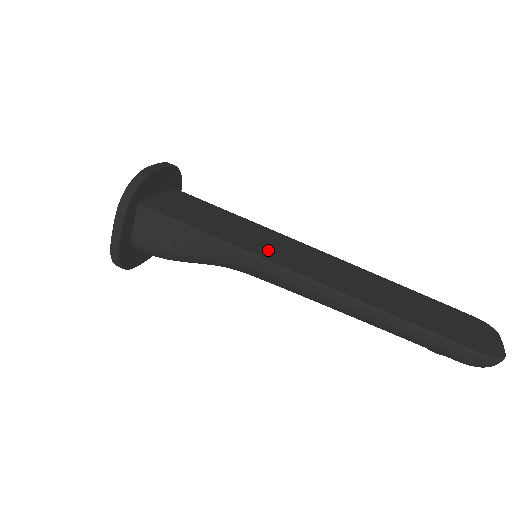
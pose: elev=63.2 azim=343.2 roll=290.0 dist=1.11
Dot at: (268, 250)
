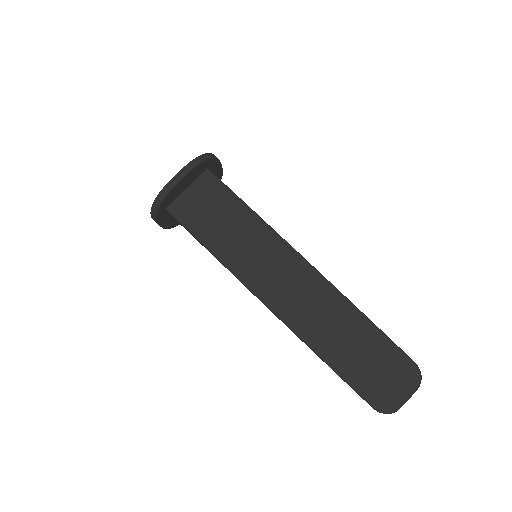
Dot at: (252, 271)
